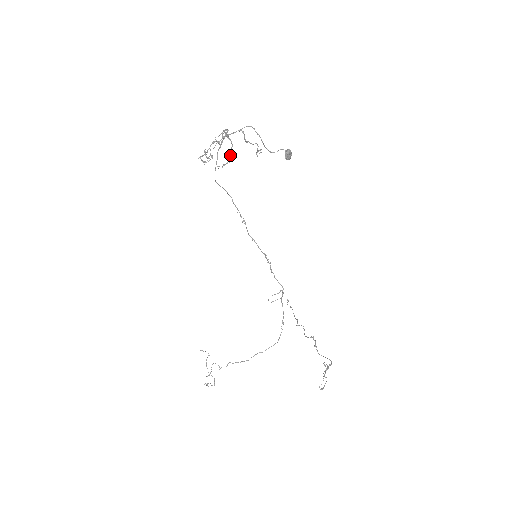
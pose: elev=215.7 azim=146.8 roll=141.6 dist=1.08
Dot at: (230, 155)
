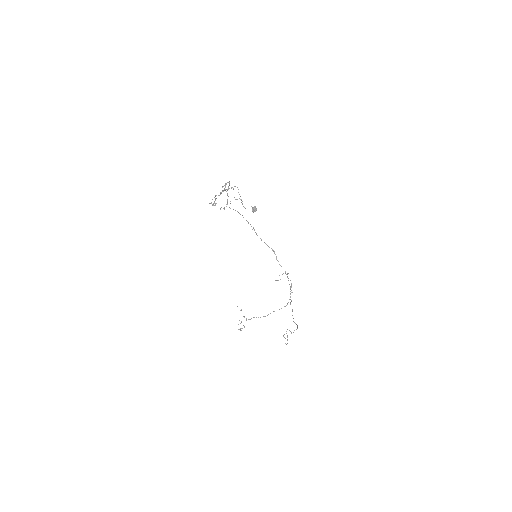
Dot at: (227, 202)
